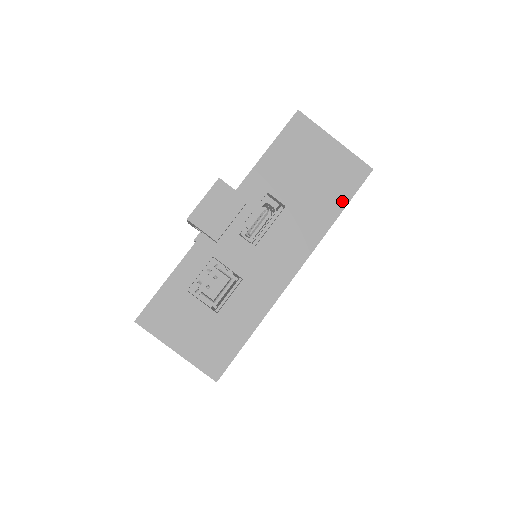
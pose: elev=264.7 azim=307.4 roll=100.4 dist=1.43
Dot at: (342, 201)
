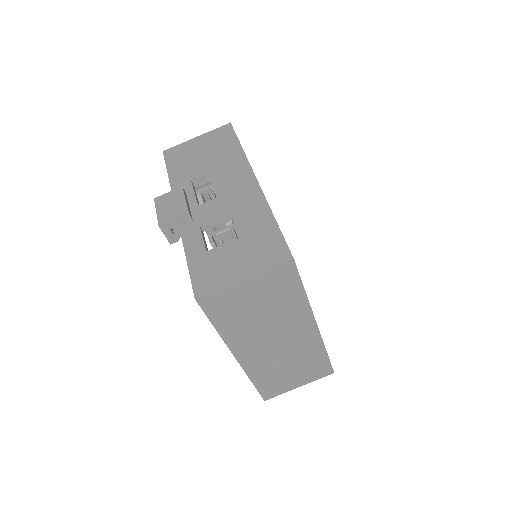
Dot at: (234, 142)
